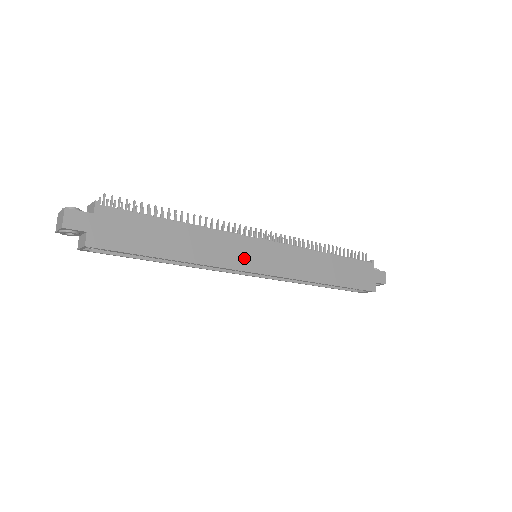
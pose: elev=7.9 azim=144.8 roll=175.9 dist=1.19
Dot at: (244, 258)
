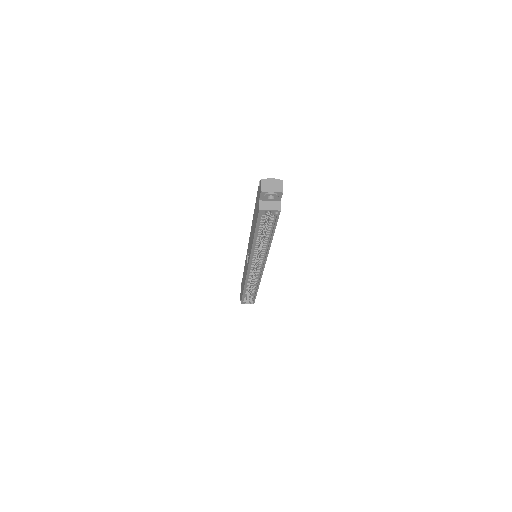
Dot at: occluded
